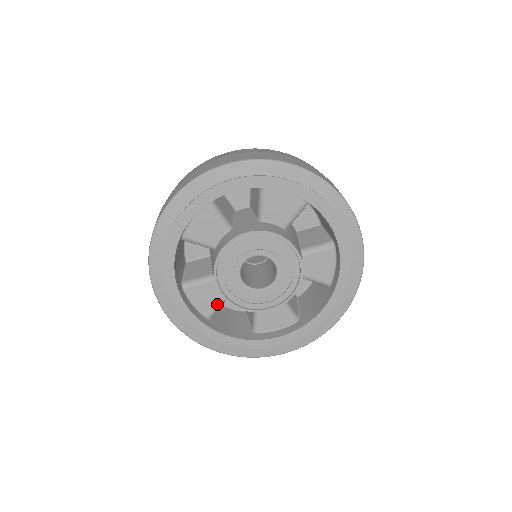
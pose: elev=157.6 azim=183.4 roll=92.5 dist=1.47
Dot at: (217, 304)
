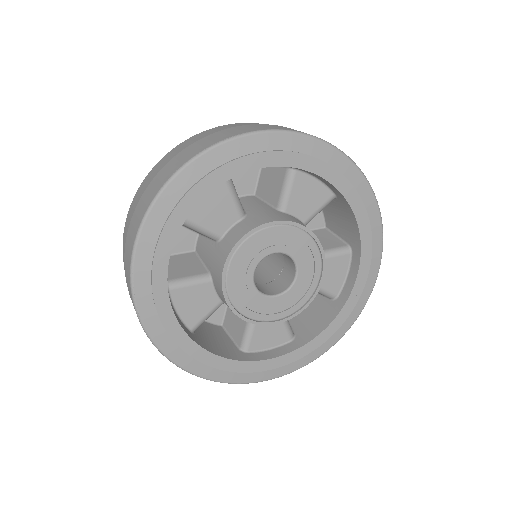
Dot at: (283, 325)
